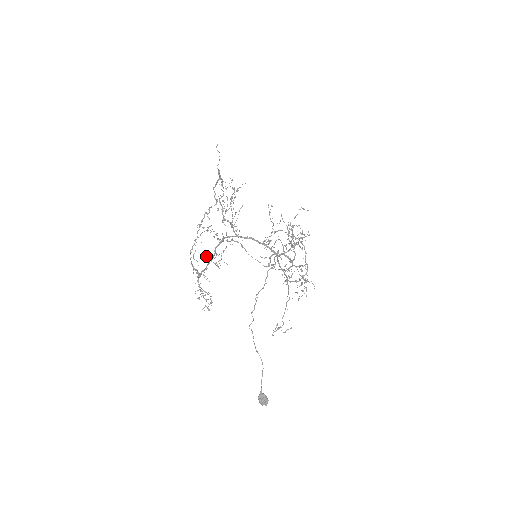
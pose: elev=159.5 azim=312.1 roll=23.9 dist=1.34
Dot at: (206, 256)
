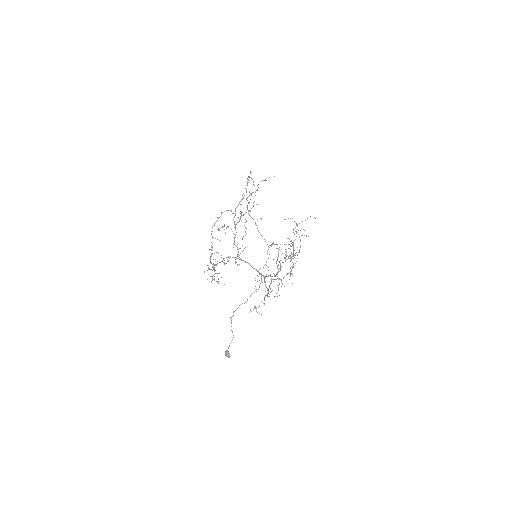
Dot at: (213, 268)
